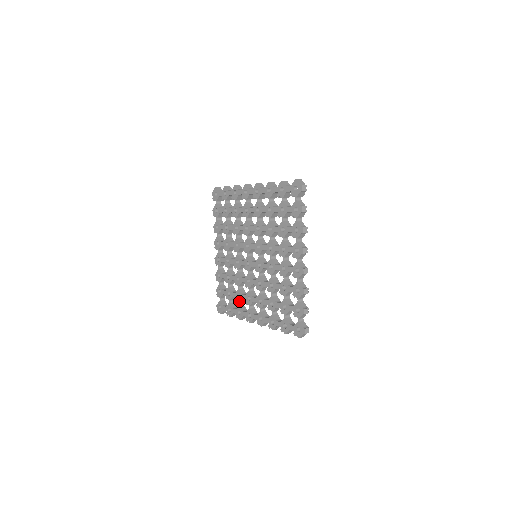
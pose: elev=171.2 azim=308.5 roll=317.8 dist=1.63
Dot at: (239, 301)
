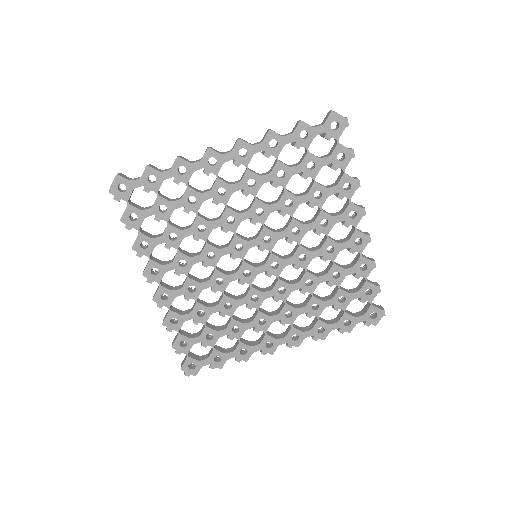
Dot at: (239, 336)
